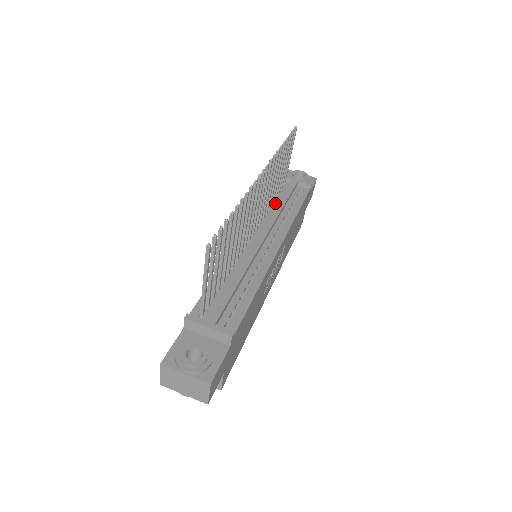
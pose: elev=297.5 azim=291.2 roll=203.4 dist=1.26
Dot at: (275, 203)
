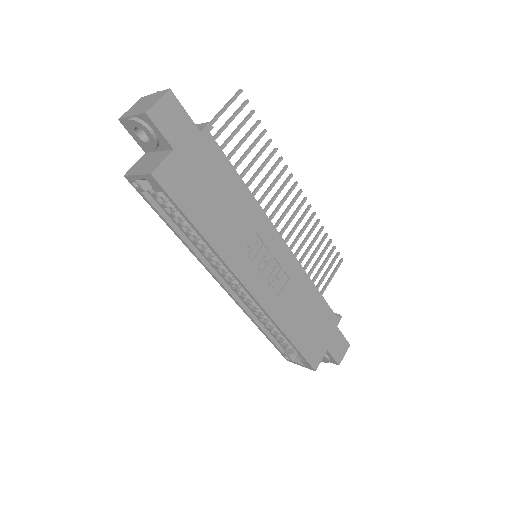
Dot at: occluded
